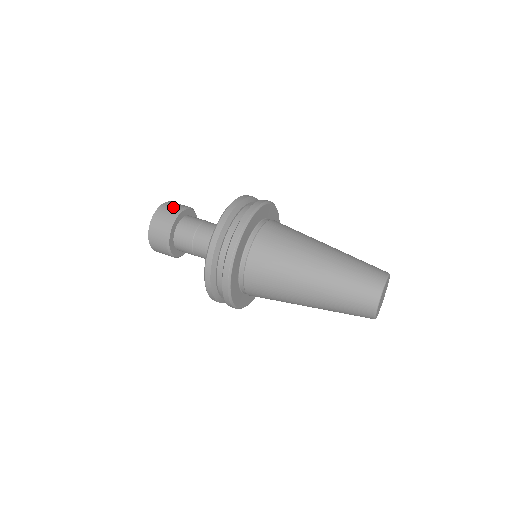
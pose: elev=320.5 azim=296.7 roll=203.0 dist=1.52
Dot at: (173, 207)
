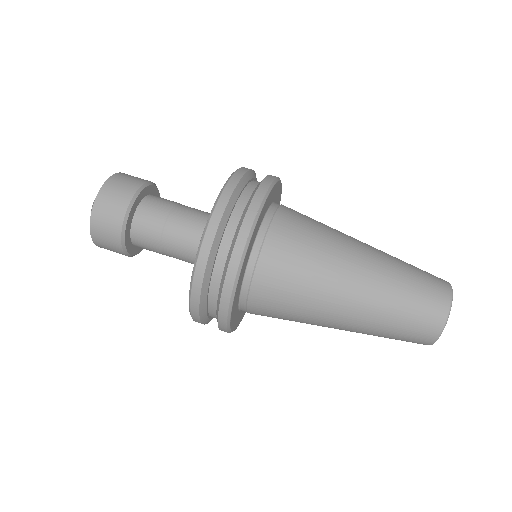
Dot at: (118, 195)
